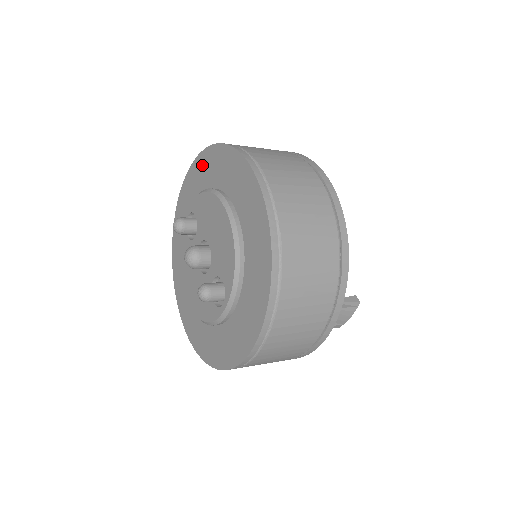
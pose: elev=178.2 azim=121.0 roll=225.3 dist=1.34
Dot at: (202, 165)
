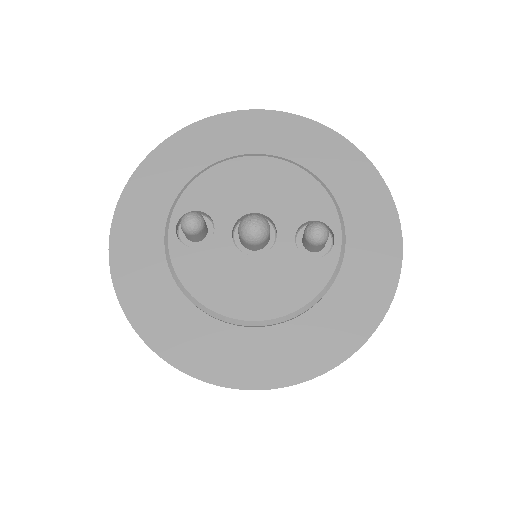
Dot at: (159, 167)
